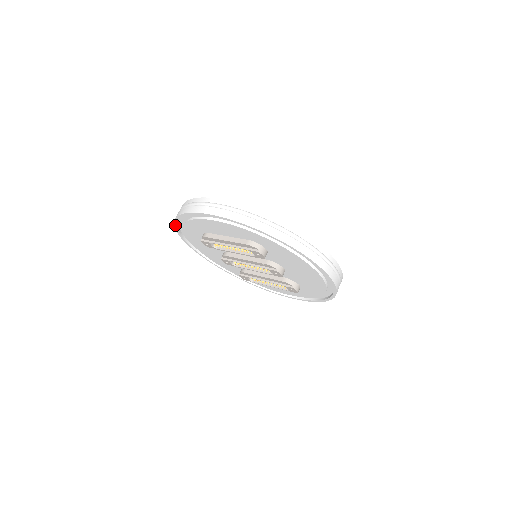
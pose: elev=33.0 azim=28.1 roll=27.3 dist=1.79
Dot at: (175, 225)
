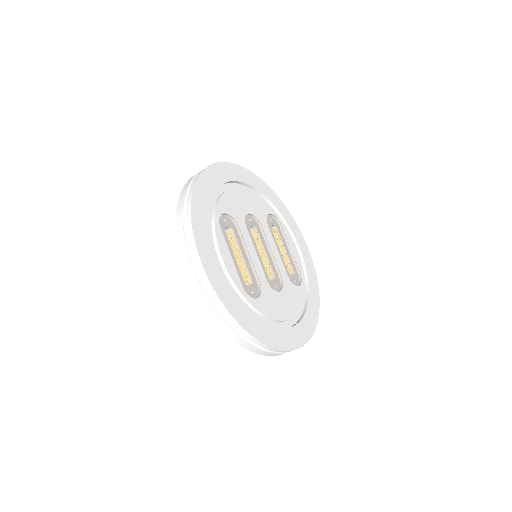
Dot at: occluded
